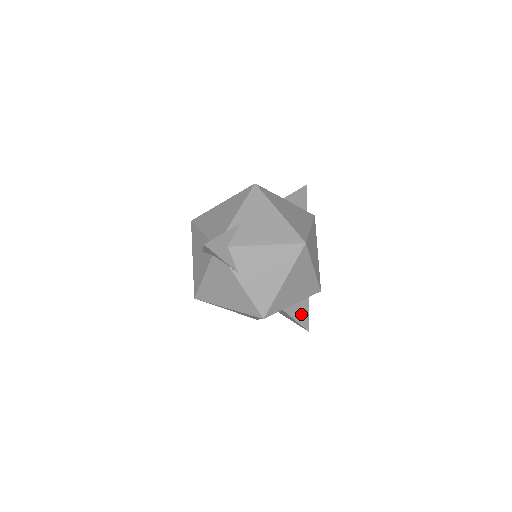
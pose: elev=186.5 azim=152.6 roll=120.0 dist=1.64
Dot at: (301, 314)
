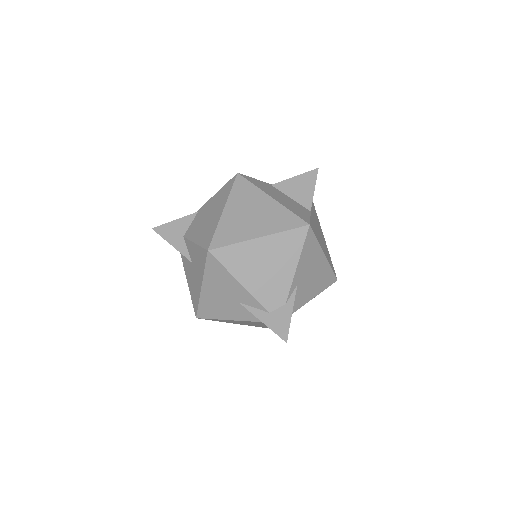
Dot at: occluded
